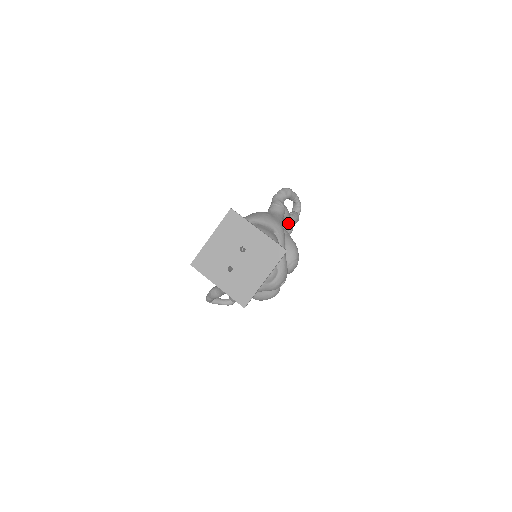
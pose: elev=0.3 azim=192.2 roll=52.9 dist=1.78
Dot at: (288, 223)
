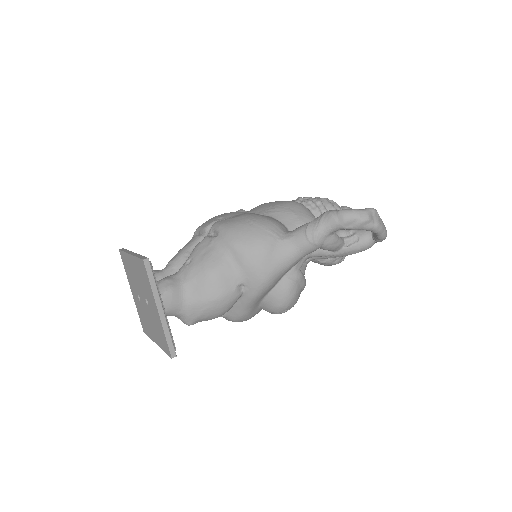
Dot at: (330, 252)
